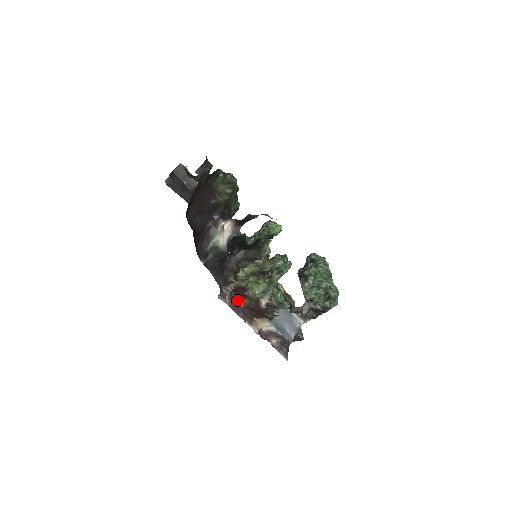
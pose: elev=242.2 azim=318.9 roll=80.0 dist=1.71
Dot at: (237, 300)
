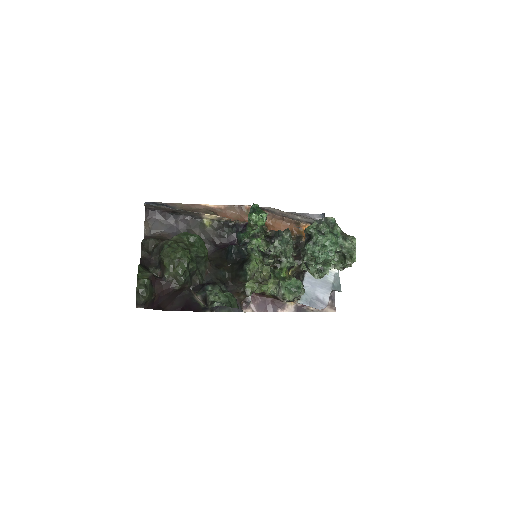
Dot at: (262, 297)
